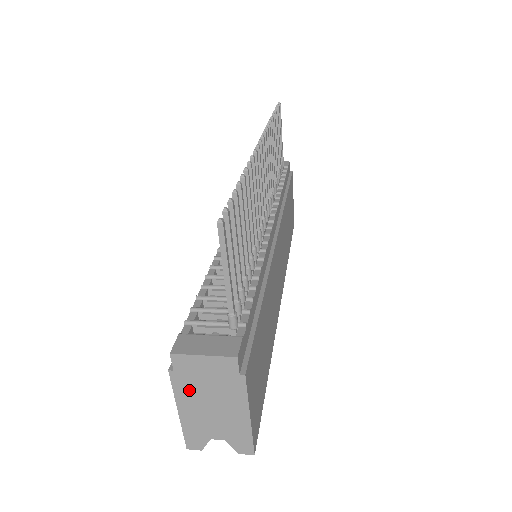
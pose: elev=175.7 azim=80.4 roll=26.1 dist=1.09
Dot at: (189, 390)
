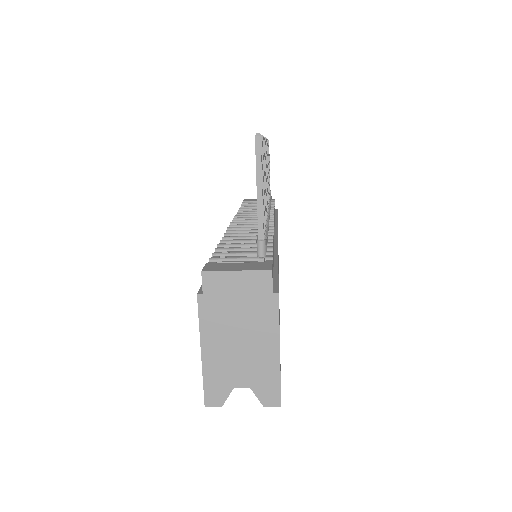
Dot at: (217, 319)
